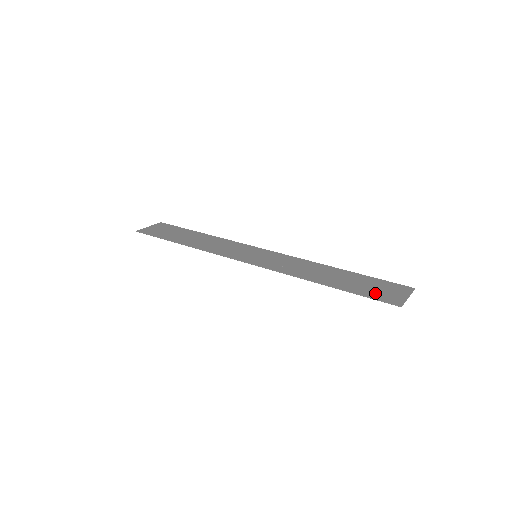
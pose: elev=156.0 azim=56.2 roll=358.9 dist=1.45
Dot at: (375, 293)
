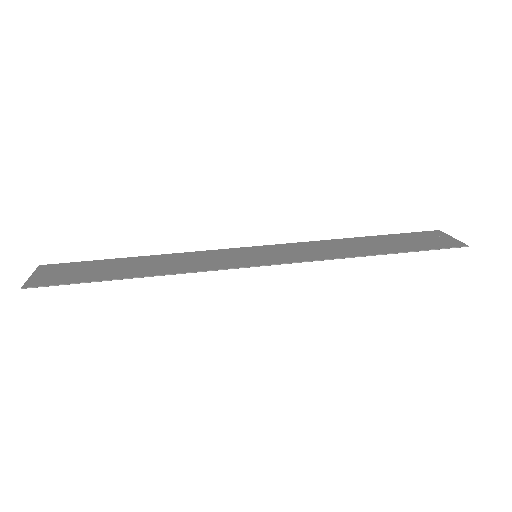
Dot at: (429, 244)
